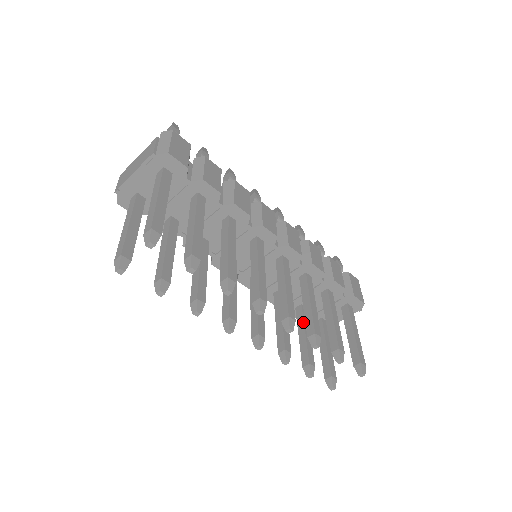
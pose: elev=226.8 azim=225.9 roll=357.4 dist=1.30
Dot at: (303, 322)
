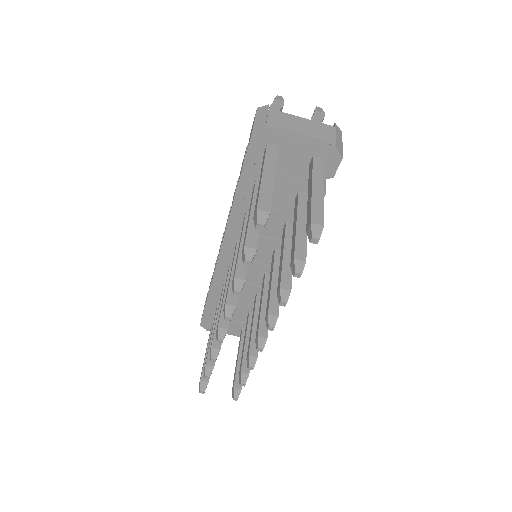
Dot at: occluded
